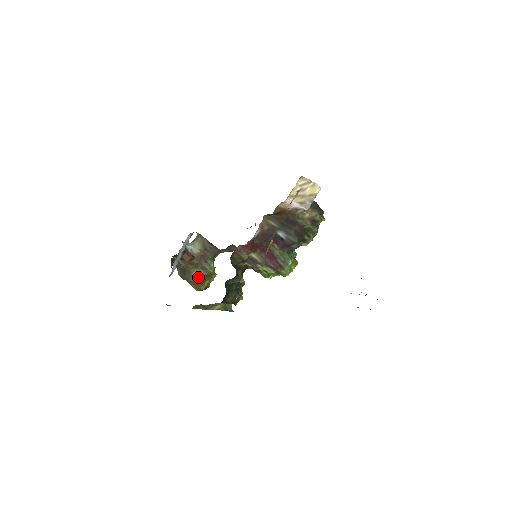
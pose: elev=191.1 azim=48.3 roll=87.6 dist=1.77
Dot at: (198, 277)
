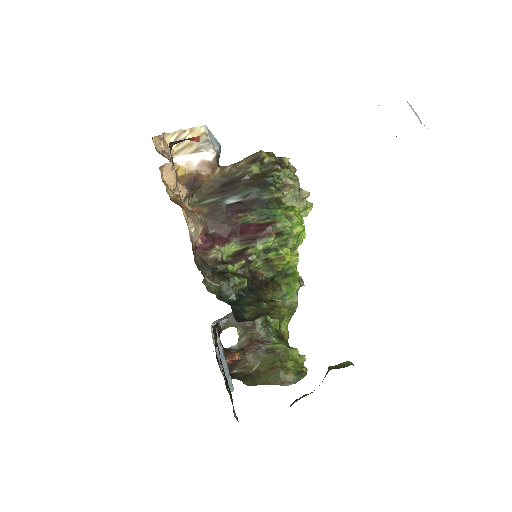
Dot at: (270, 367)
